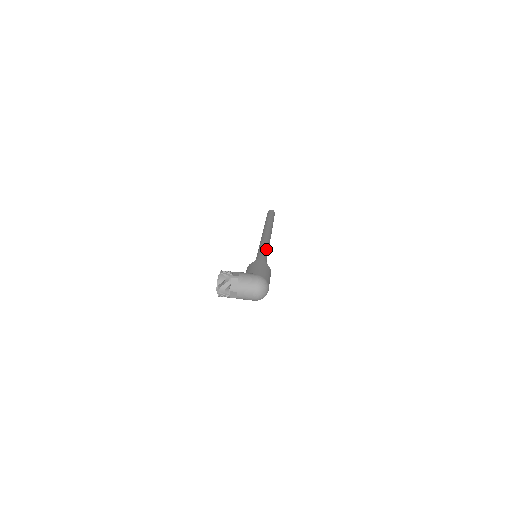
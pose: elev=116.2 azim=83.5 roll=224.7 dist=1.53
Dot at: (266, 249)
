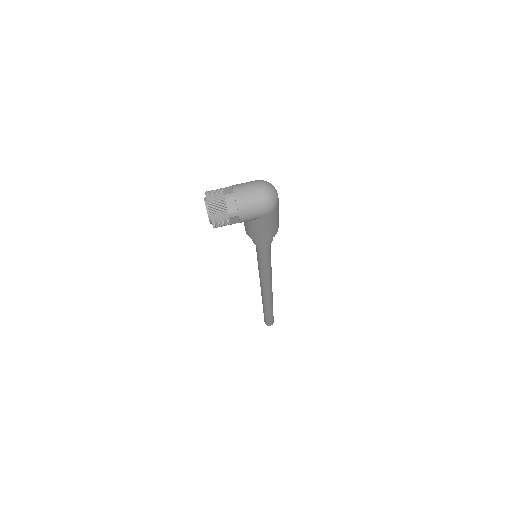
Dot at: occluded
